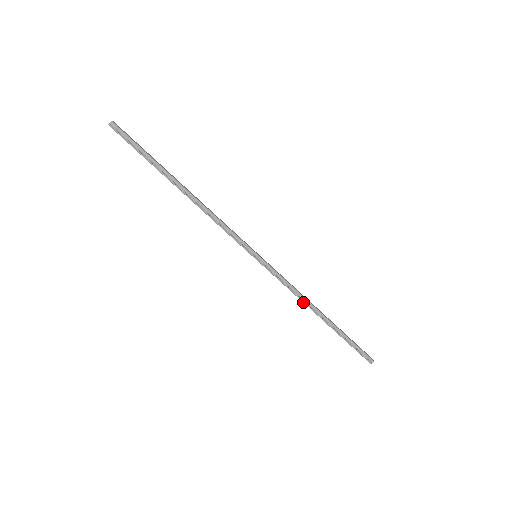
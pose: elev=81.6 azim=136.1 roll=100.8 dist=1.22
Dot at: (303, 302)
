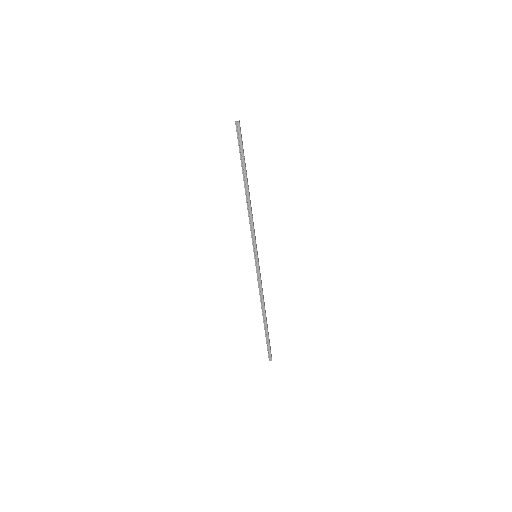
Dot at: (261, 300)
